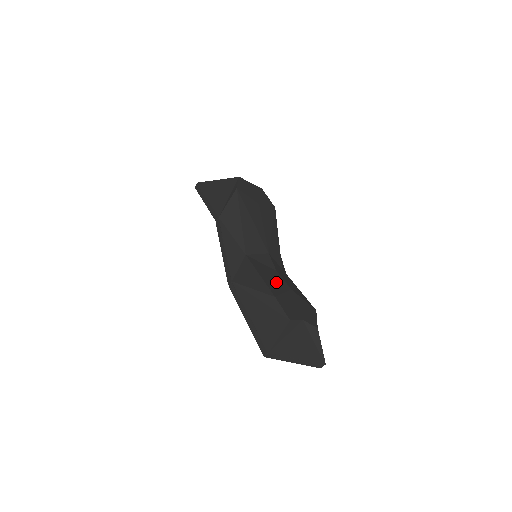
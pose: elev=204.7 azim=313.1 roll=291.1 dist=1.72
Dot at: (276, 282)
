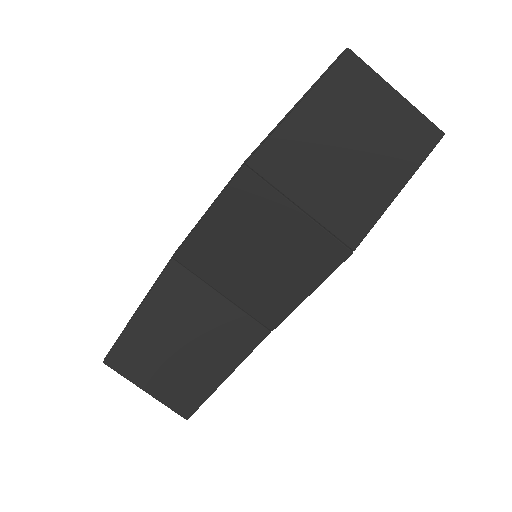
Dot at: occluded
